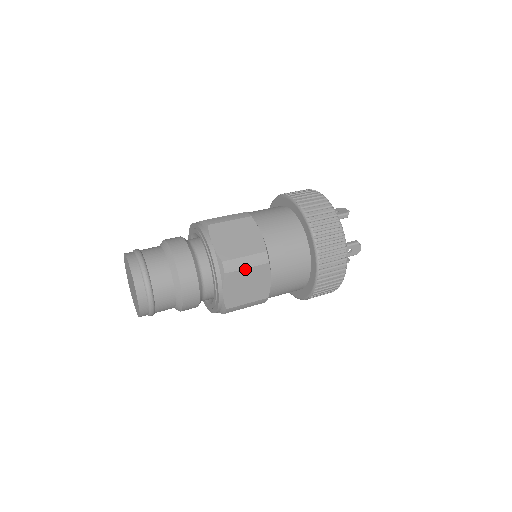
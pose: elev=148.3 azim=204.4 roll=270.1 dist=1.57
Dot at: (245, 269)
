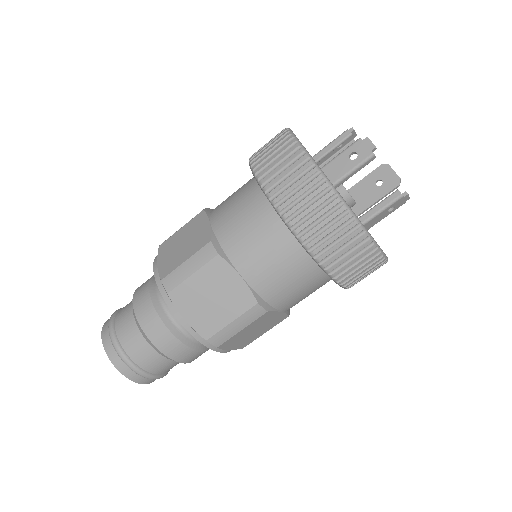
Dot at: (240, 331)
